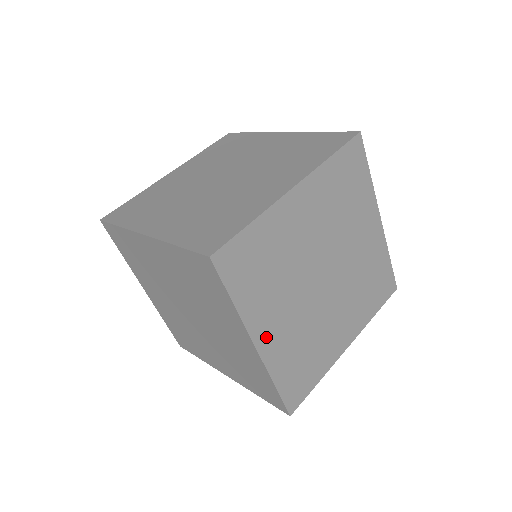
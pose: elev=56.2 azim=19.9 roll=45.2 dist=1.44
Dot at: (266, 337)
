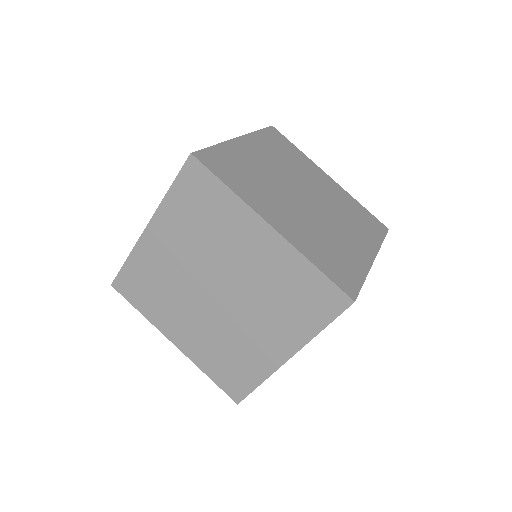
Dot at: (278, 222)
